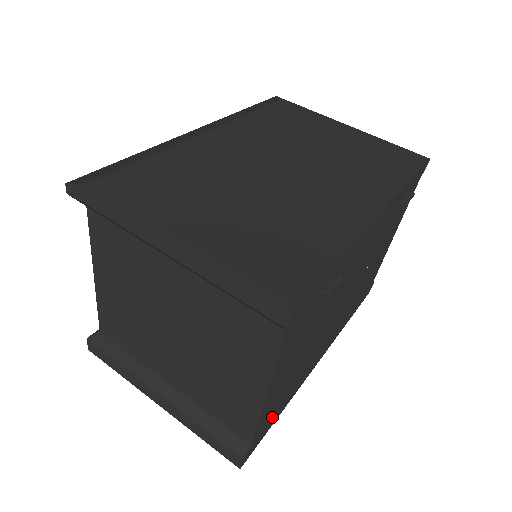
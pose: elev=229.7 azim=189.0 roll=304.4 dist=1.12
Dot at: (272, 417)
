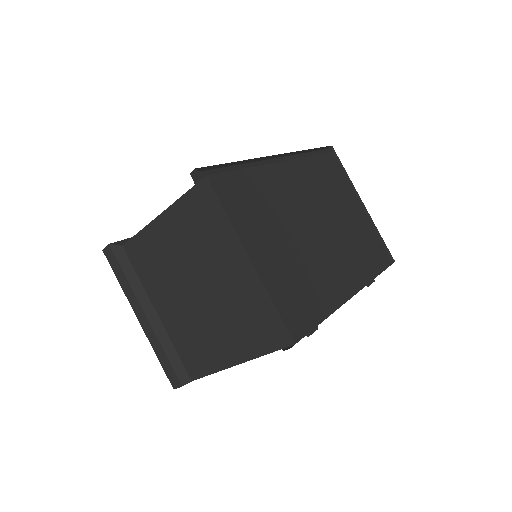
Dot at: occluded
